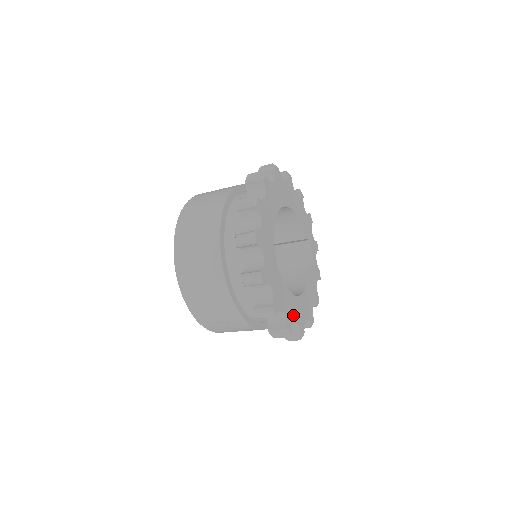
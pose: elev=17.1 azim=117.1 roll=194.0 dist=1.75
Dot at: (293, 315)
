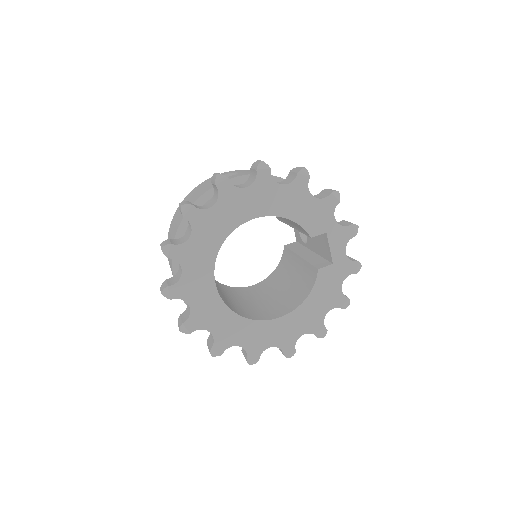
Dot at: (265, 342)
